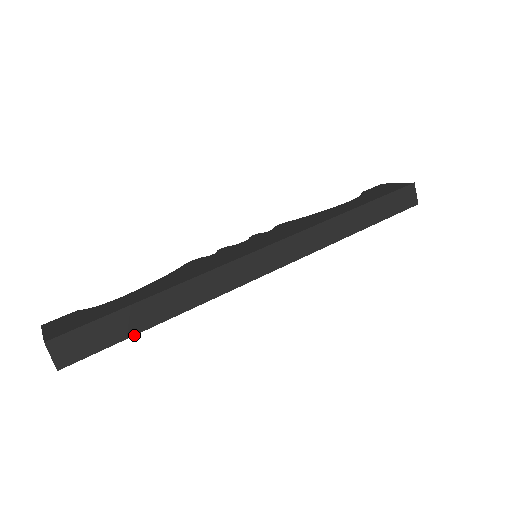
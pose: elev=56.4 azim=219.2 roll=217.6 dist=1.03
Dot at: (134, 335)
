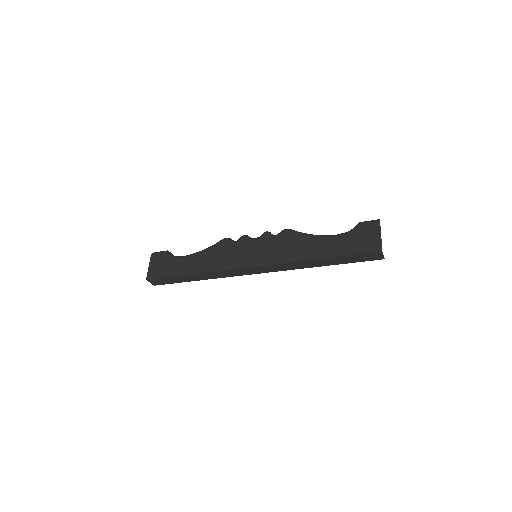
Dot at: occluded
